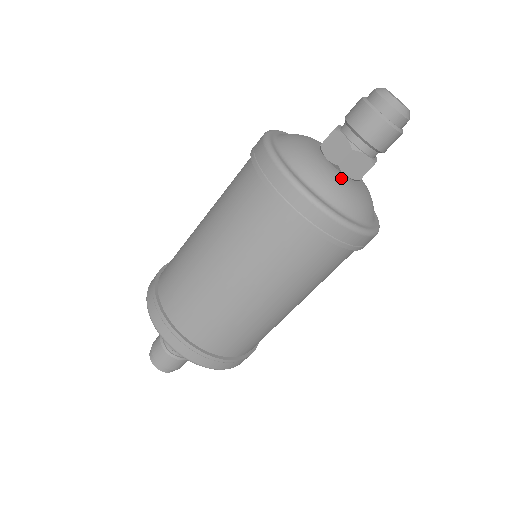
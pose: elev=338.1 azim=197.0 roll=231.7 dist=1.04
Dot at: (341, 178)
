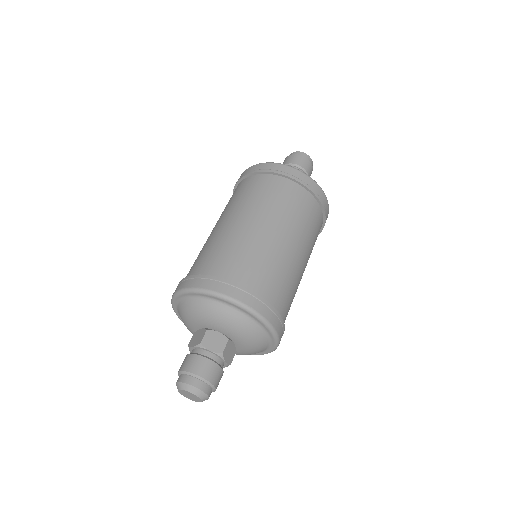
Dot at: occluded
